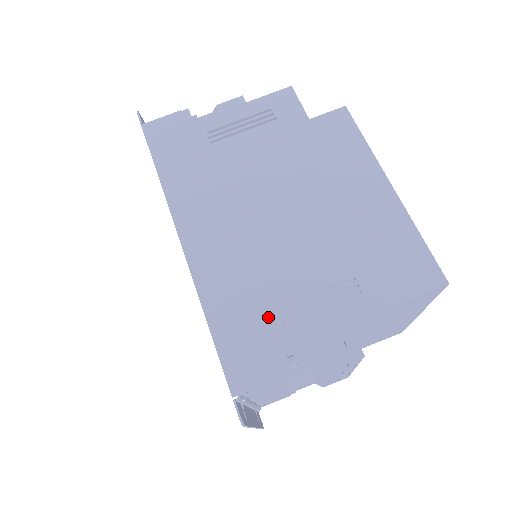
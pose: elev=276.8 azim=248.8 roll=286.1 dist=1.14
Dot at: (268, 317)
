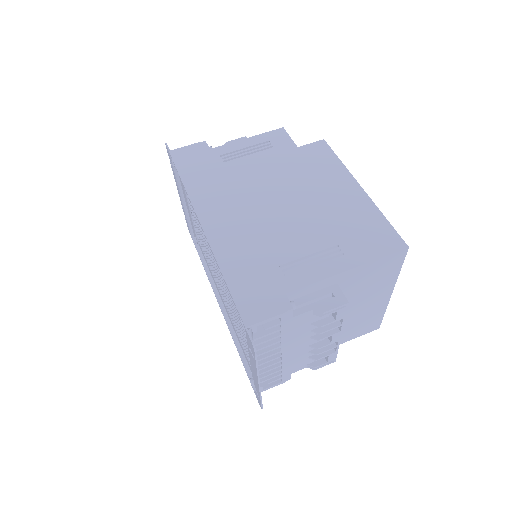
Dot at: (272, 272)
